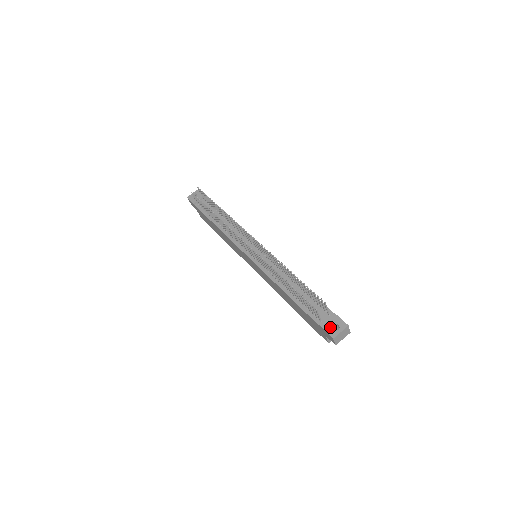
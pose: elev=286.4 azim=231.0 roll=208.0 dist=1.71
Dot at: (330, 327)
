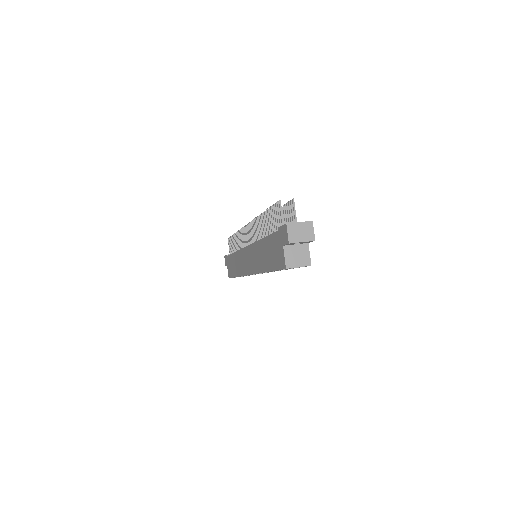
Dot at: occluded
